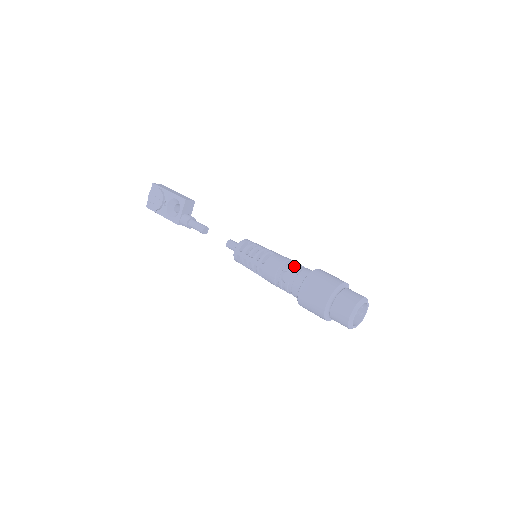
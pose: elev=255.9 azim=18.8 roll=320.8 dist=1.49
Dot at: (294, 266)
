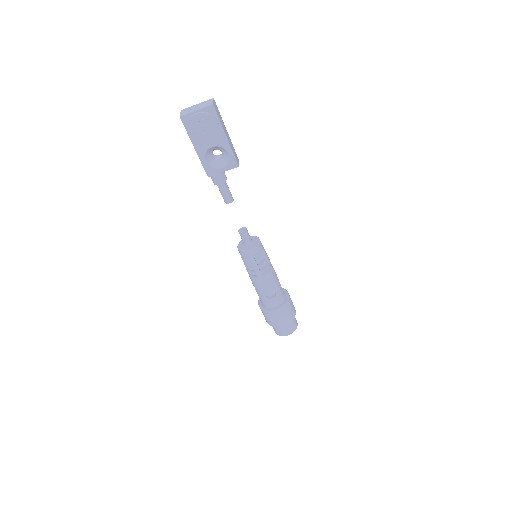
Dot at: (279, 288)
